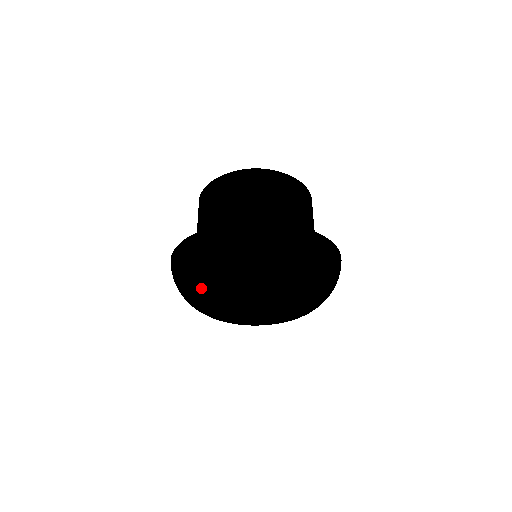
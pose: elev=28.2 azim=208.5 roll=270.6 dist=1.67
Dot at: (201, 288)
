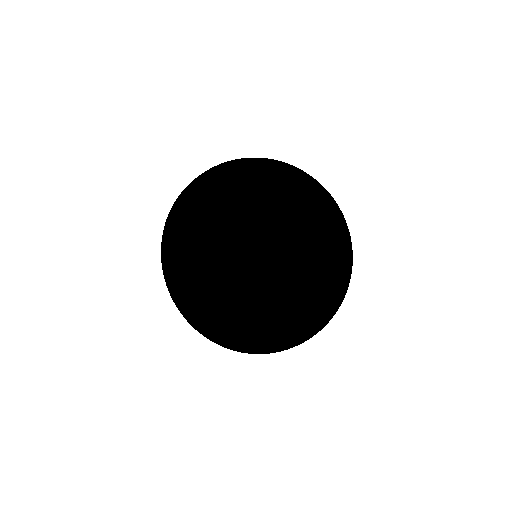
Dot at: (200, 252)
